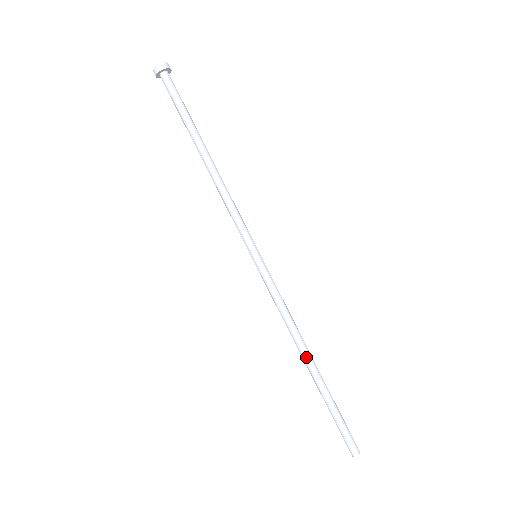
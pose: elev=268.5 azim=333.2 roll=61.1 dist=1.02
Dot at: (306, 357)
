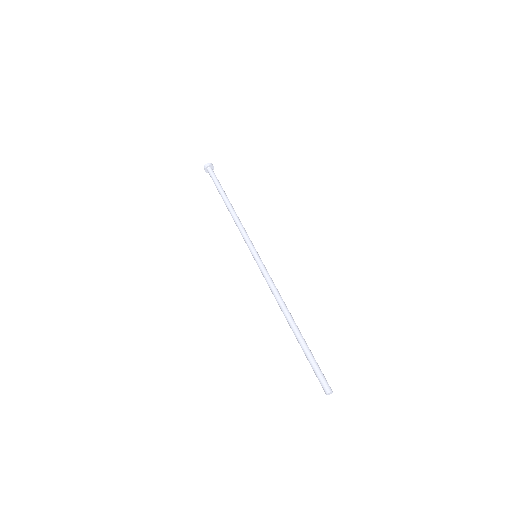
Dot at: (289, 316)
